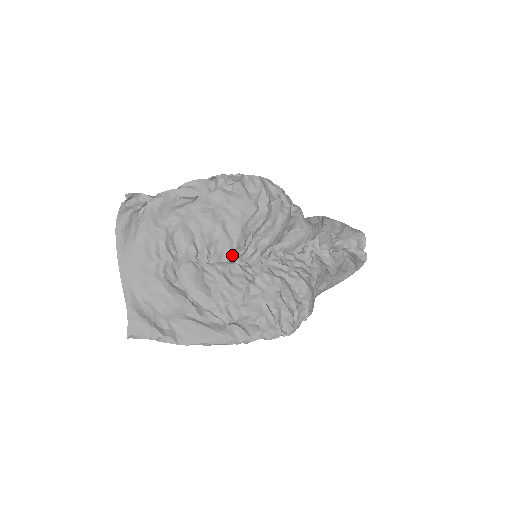
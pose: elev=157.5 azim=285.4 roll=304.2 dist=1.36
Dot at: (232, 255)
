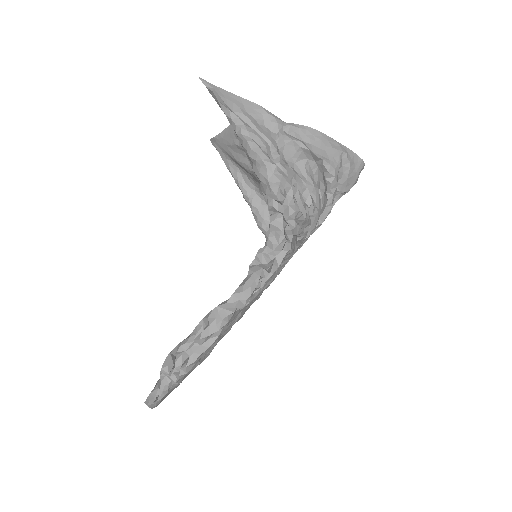
Dot at: occluded
